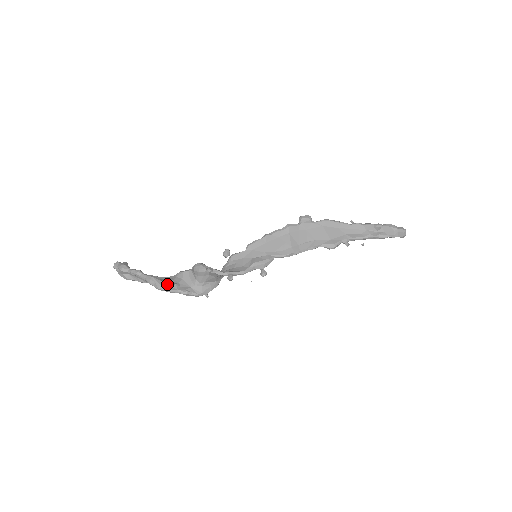
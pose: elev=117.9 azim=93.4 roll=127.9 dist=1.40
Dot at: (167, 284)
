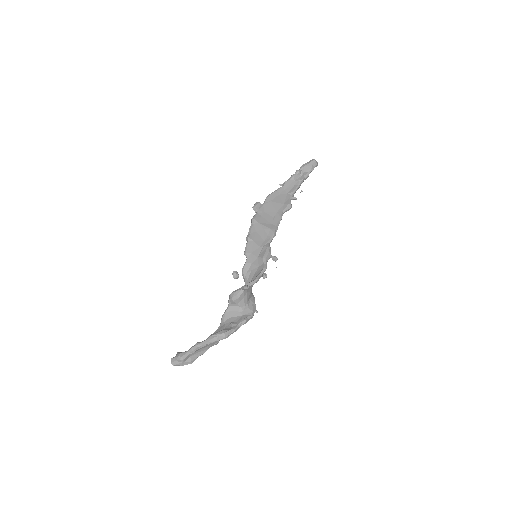
Dot at: (226, 330)
